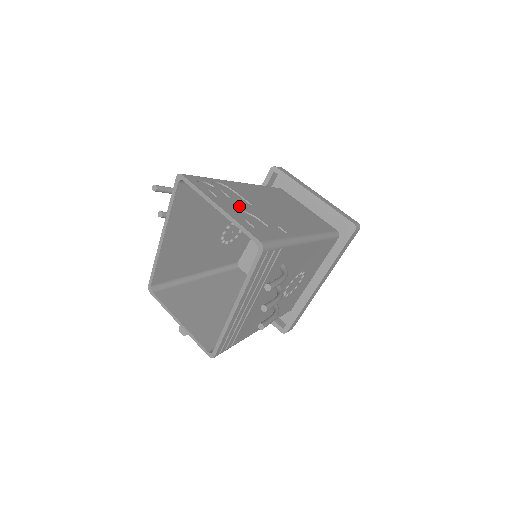
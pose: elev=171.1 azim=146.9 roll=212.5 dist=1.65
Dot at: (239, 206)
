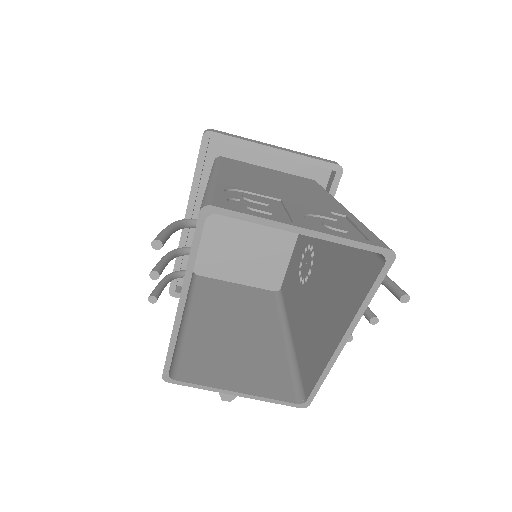
Dot at: (293, 211)
